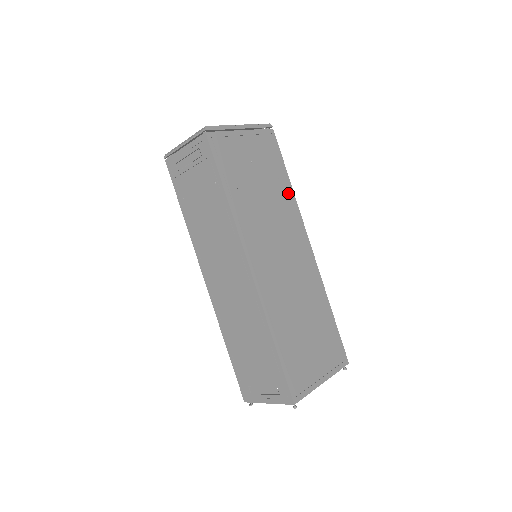
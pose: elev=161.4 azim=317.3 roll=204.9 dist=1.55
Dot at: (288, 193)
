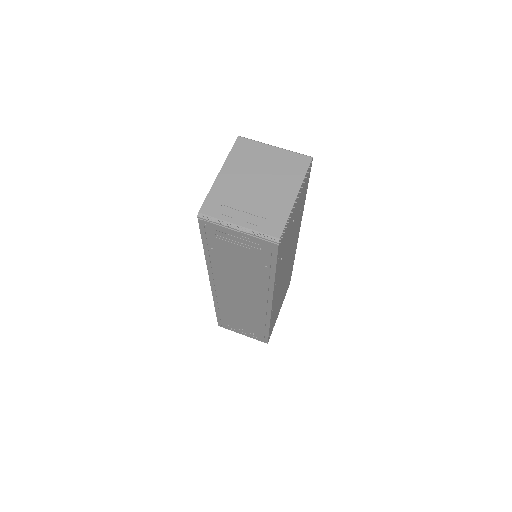
Dot at: occluded
